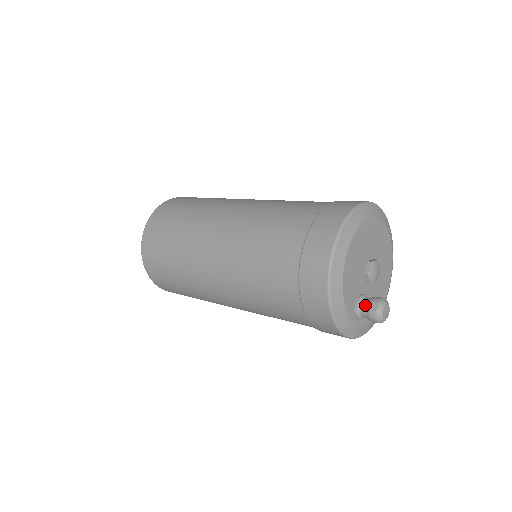
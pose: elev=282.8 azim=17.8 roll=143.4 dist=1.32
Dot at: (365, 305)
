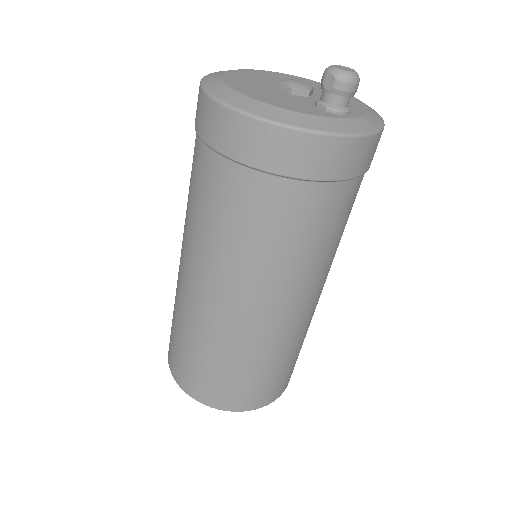
Dot at: (326, 95)
